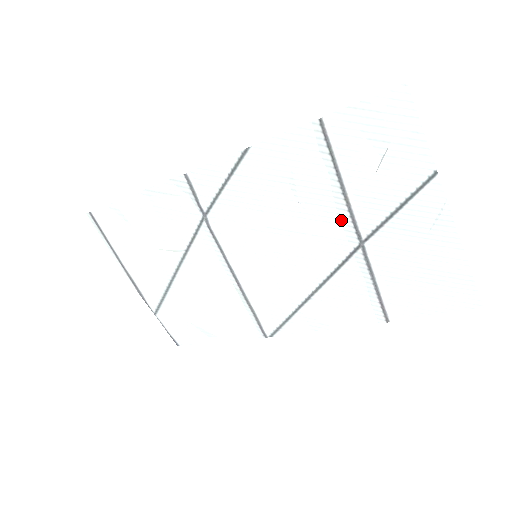
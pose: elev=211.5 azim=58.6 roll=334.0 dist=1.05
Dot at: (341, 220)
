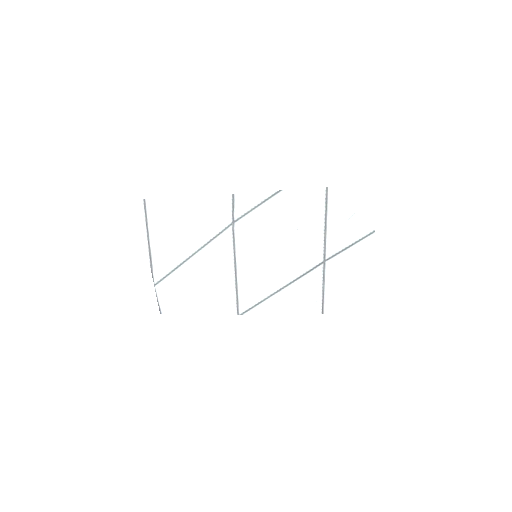
Dot at: (318, 245)
